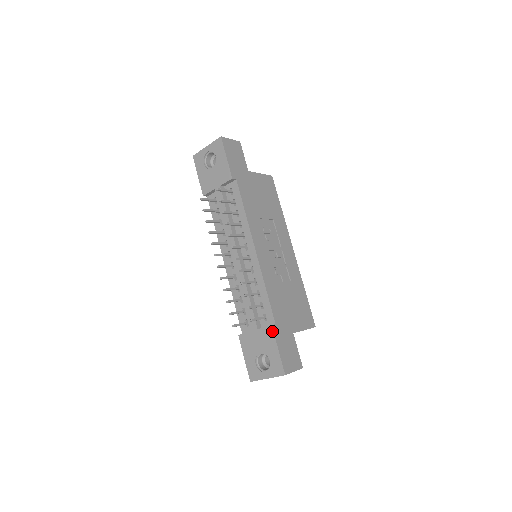
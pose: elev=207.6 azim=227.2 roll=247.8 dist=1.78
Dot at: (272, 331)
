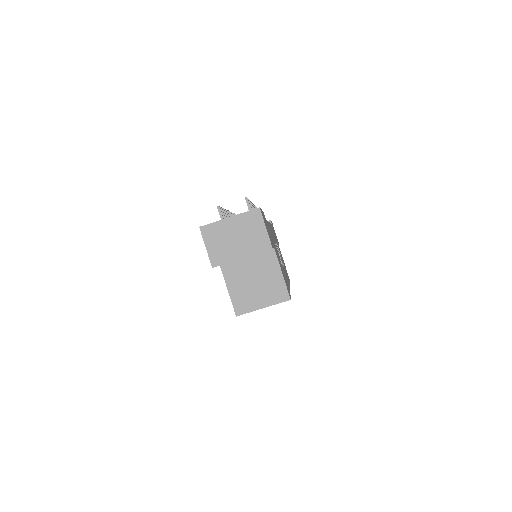
Dot at: occluded
